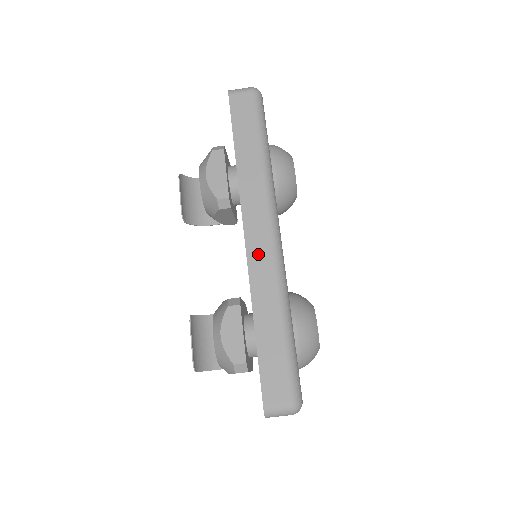
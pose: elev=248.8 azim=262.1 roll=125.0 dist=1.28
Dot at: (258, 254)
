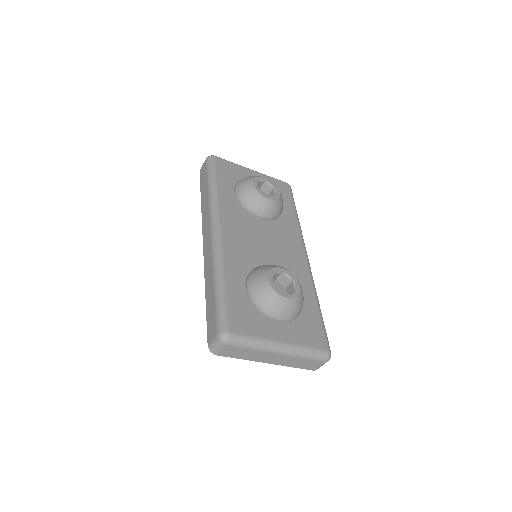
Dot at: (207, 249)
